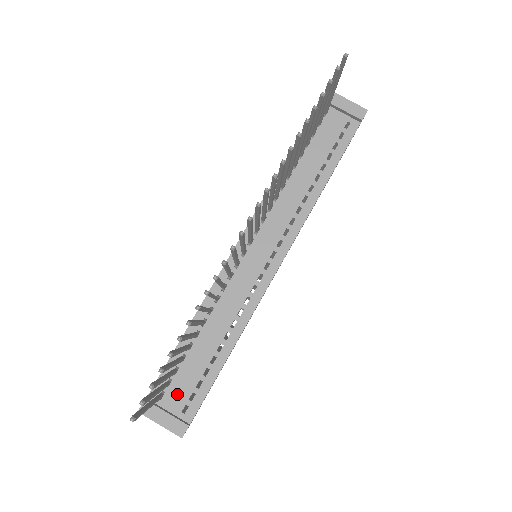
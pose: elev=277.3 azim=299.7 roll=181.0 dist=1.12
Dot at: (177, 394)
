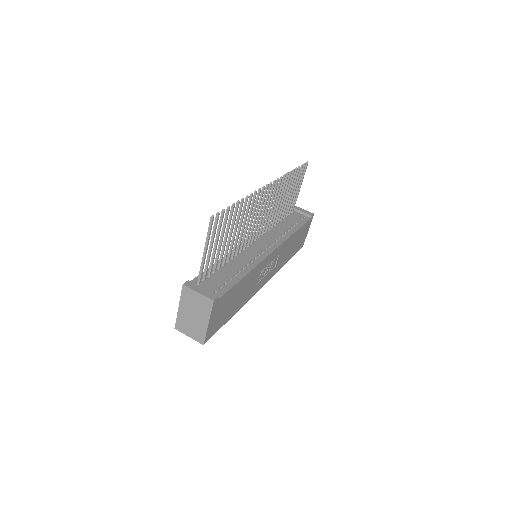
Dot at: (210, 285)
